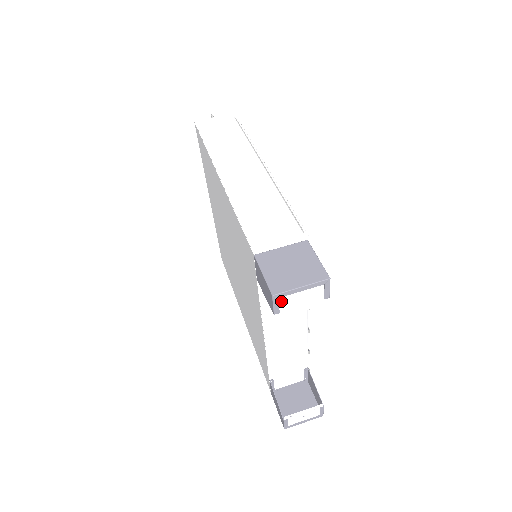
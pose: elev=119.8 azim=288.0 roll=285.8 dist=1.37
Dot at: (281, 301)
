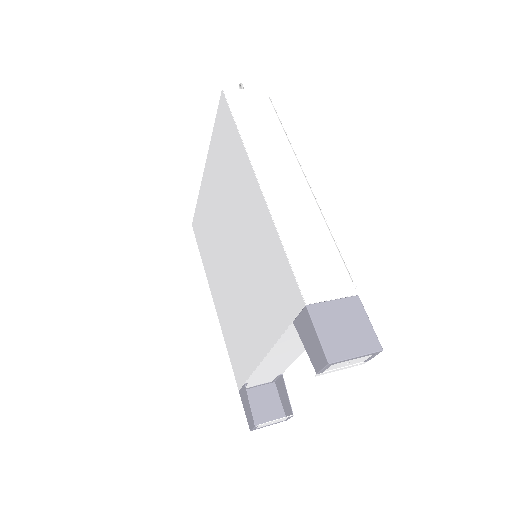
Dot at: (331, 366)
